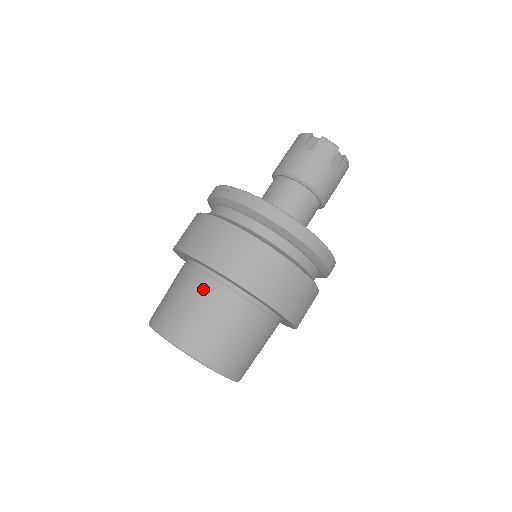
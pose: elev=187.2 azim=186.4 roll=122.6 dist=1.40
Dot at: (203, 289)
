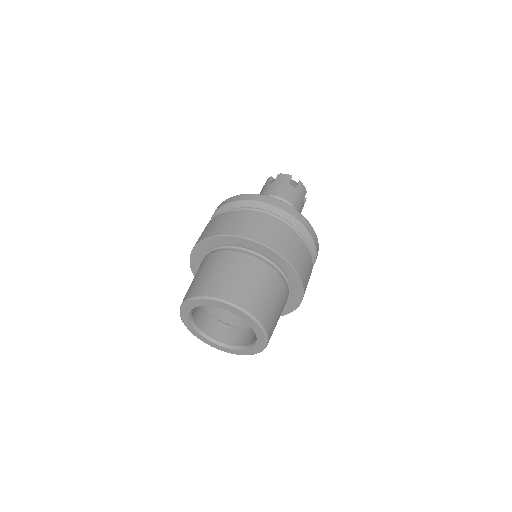
Dot at: (262, 271)
